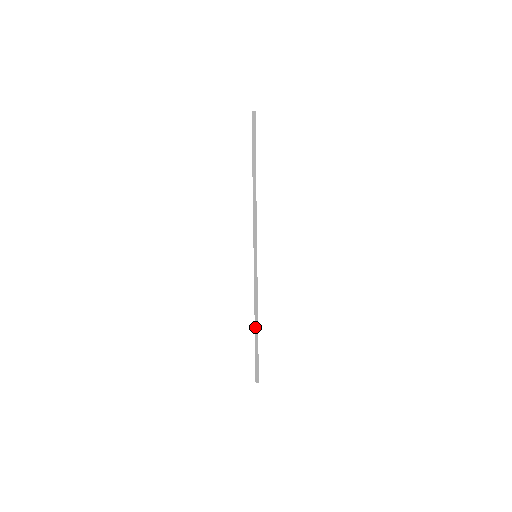
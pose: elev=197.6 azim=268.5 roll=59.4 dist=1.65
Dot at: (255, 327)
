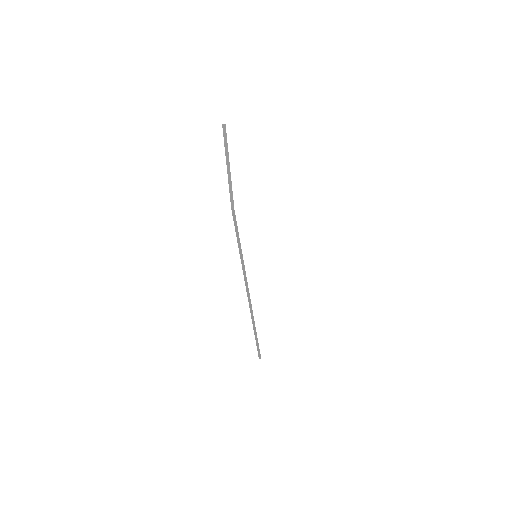
Dot at: (252, 319)
